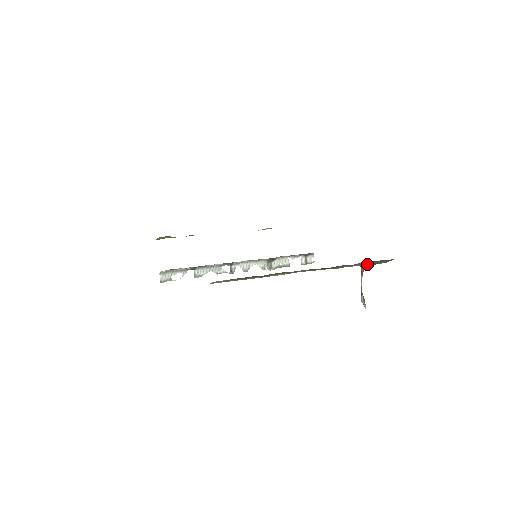
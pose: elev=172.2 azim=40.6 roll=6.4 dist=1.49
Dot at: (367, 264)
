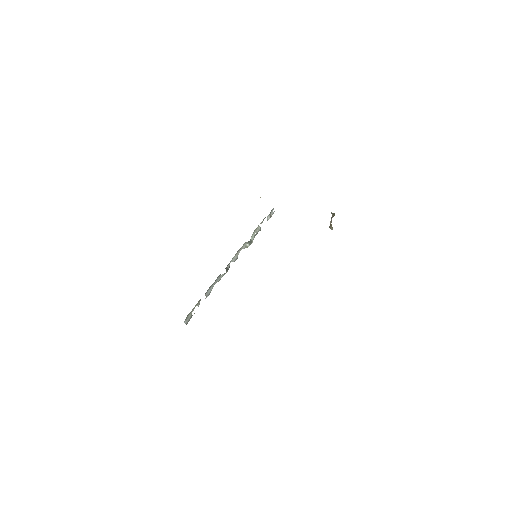
Dot at: occluded
